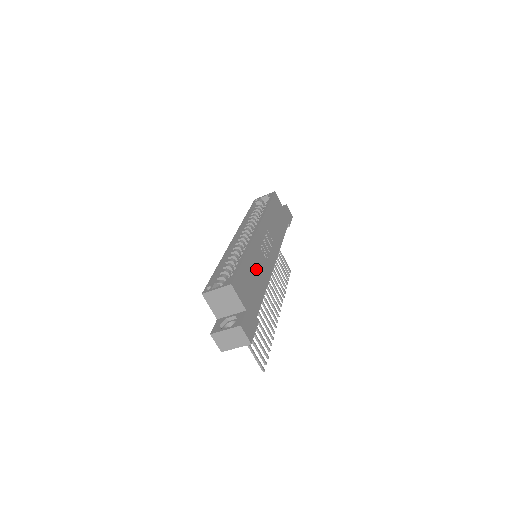
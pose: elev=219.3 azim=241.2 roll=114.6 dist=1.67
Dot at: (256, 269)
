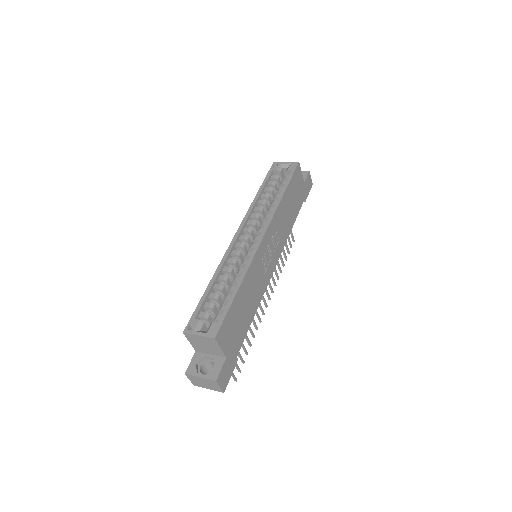
Dot at: (249, 295)
